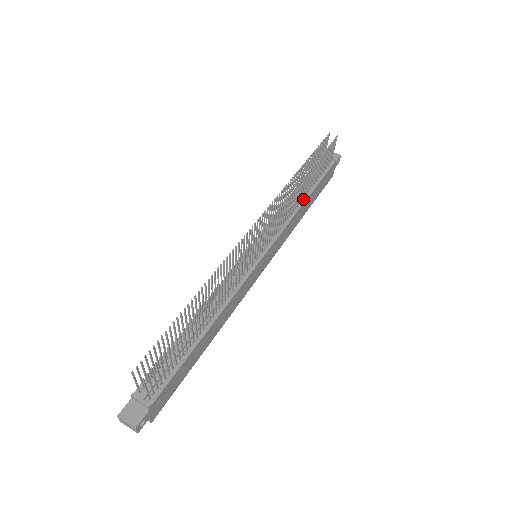
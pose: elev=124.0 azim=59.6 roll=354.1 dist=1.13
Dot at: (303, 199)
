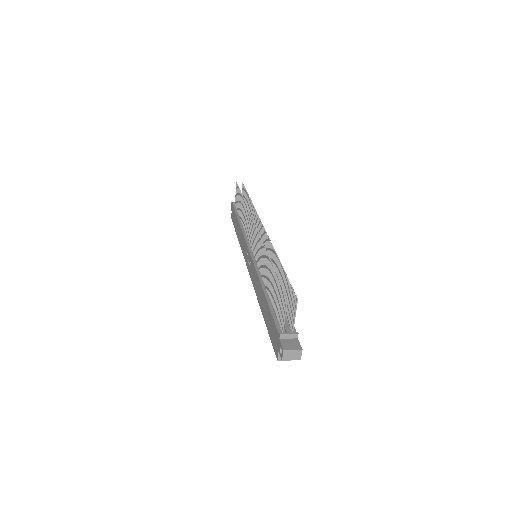
Dot at: occluded
